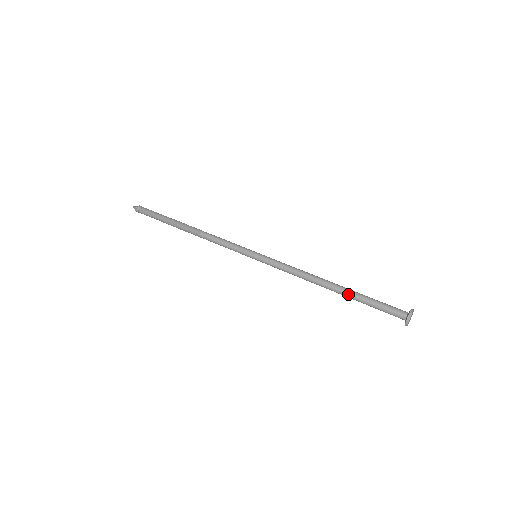
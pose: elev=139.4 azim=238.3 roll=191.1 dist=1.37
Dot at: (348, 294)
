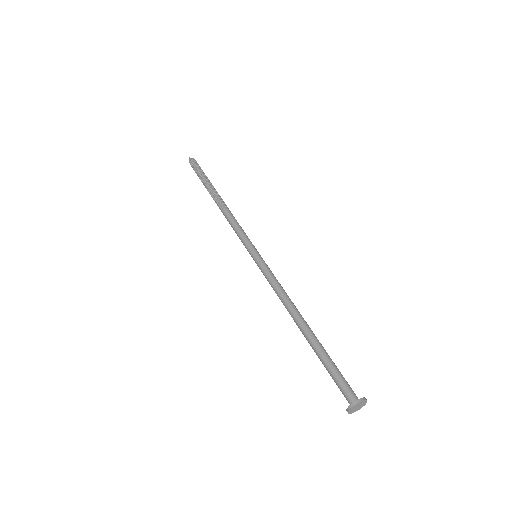
Dot at: (310, 345)
